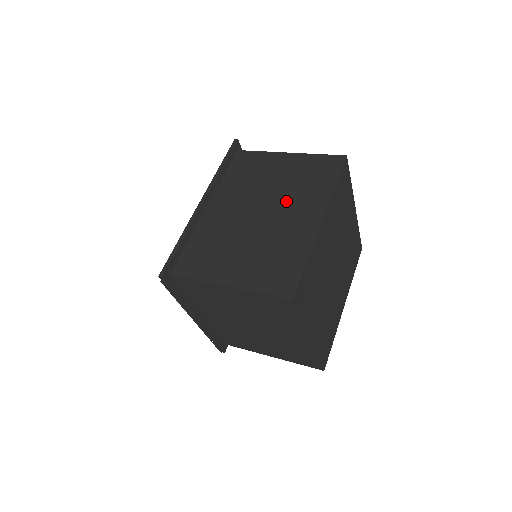
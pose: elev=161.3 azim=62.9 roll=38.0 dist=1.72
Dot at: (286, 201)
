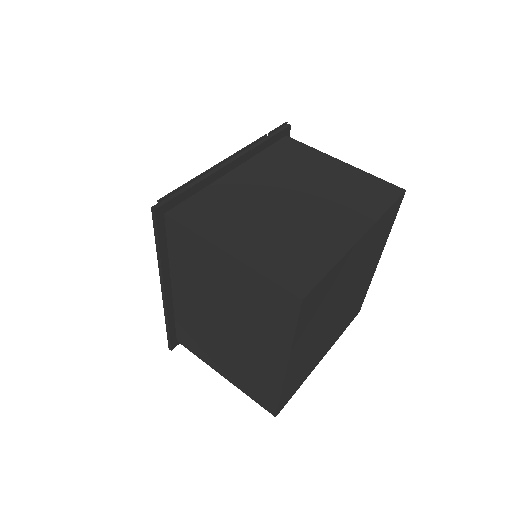
Dot at: (245, 326)
